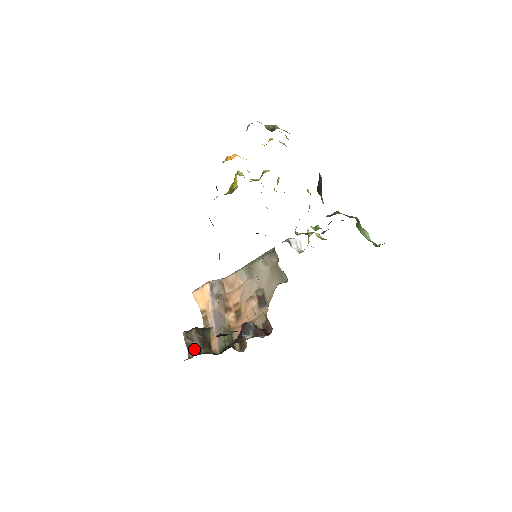
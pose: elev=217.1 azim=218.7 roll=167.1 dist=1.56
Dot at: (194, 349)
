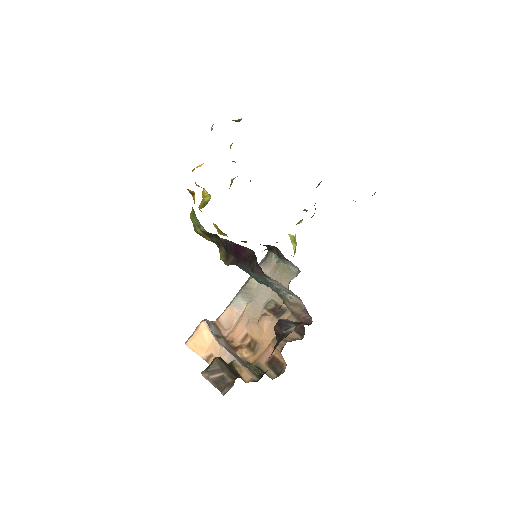
Dot at: (227, 381)
